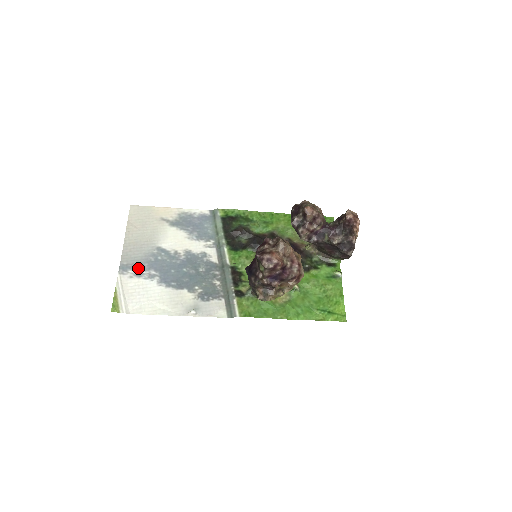
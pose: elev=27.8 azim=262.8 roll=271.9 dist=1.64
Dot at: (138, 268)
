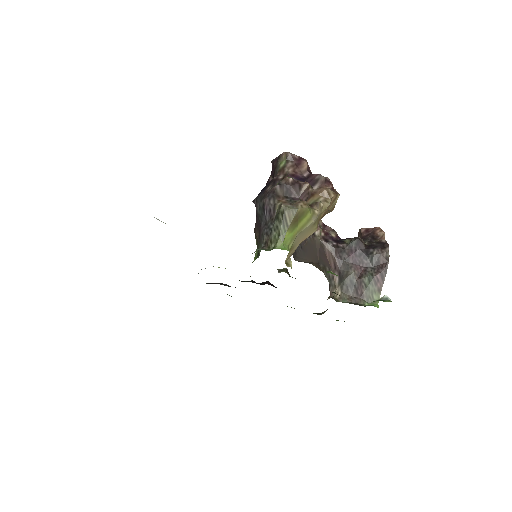
Dot at: occluded
